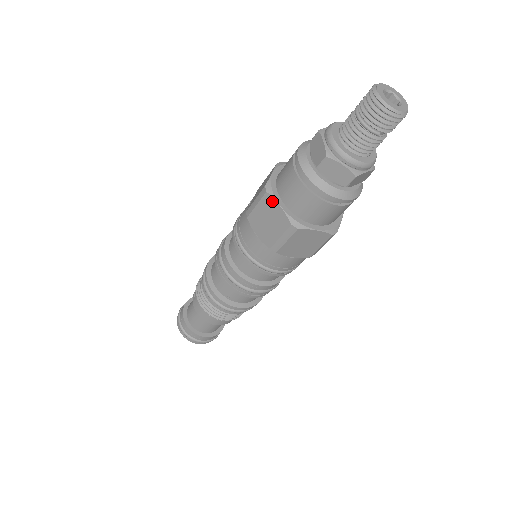
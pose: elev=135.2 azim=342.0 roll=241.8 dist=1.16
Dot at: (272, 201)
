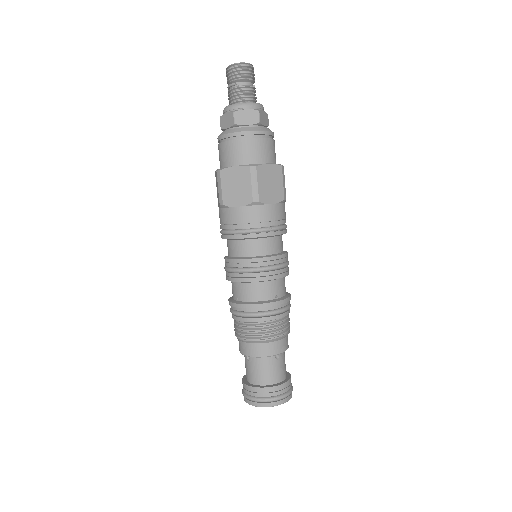
Dot at: (215, 174)
